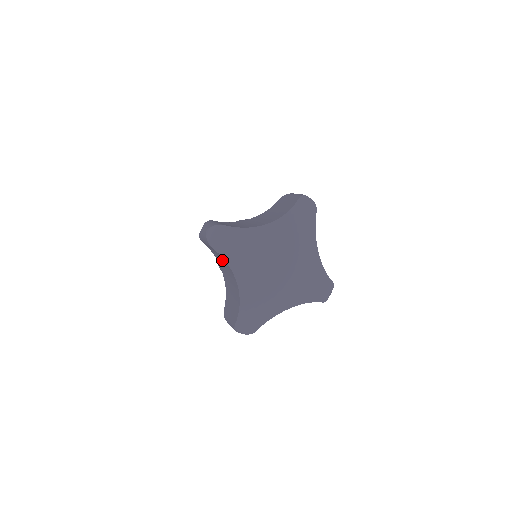
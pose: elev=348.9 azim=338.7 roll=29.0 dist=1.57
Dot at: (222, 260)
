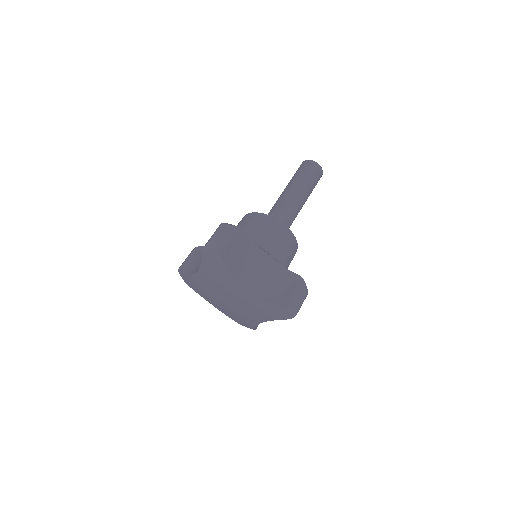
Dot at: occluded
